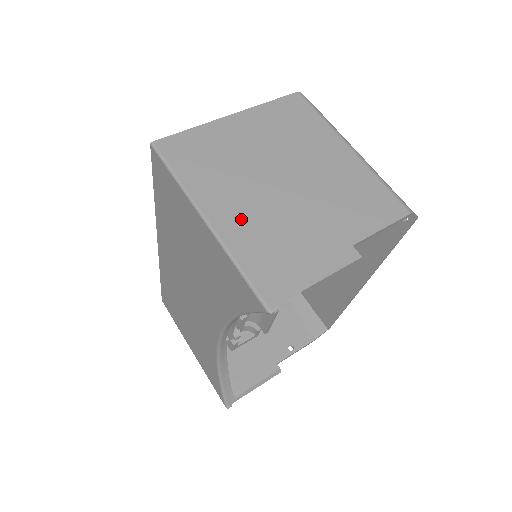
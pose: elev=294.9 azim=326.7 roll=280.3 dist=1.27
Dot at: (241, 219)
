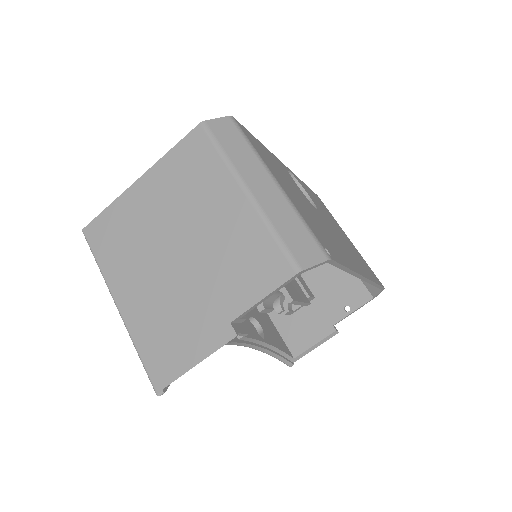
Dot at: (141, 303)
